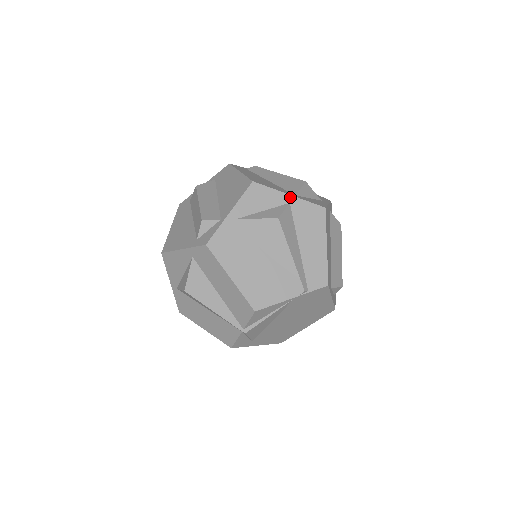
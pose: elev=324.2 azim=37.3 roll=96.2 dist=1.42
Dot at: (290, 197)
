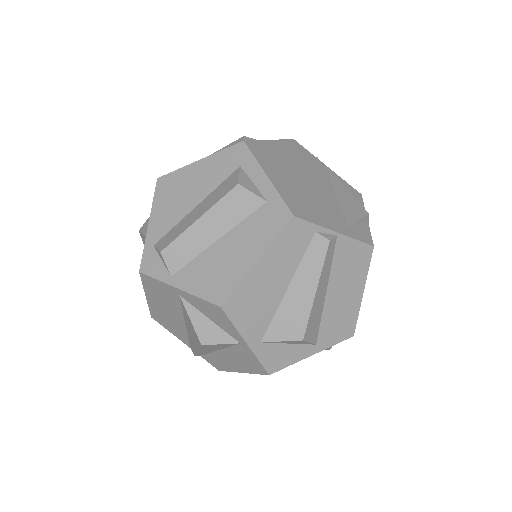
Dot at: (245, 344)
